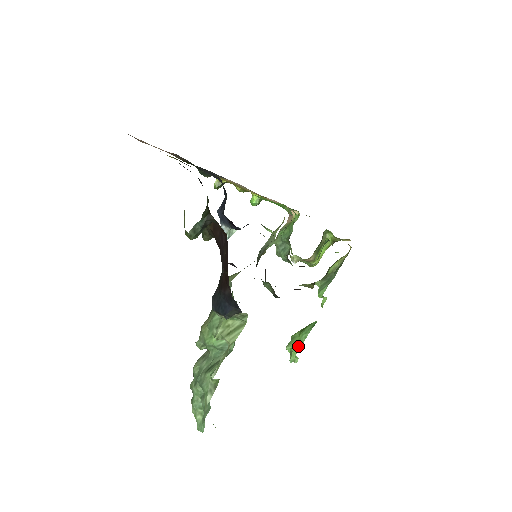
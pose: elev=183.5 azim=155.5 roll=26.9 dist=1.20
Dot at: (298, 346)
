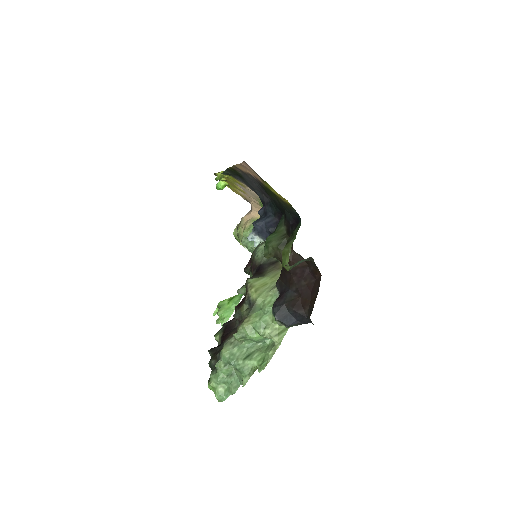
Dot at: (230, 313)
